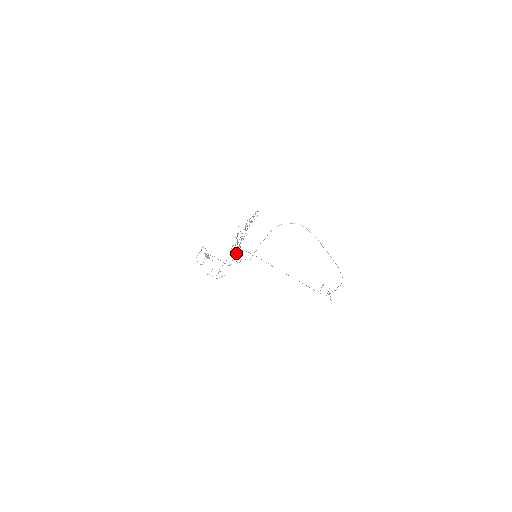
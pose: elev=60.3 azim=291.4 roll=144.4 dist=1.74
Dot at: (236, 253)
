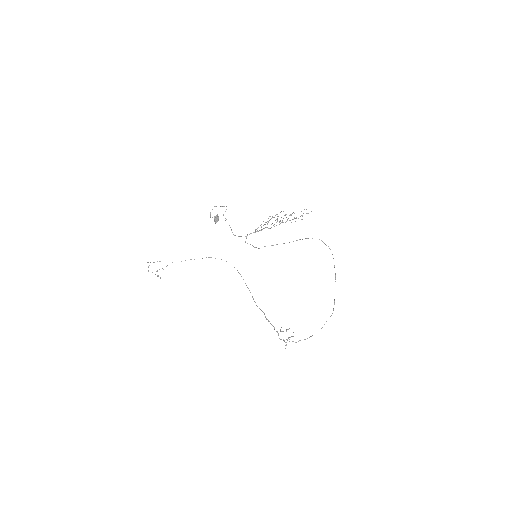
Dot at: (256, 231)
